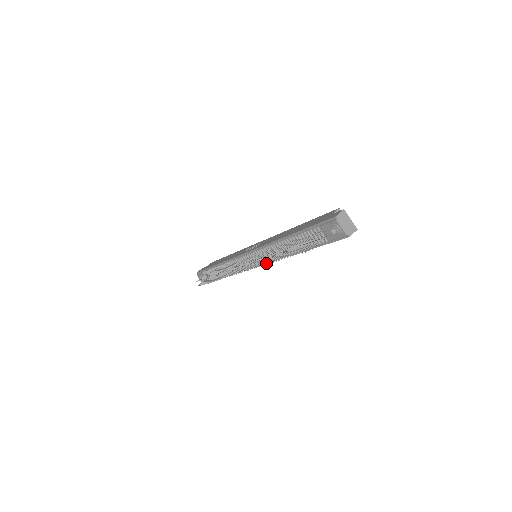
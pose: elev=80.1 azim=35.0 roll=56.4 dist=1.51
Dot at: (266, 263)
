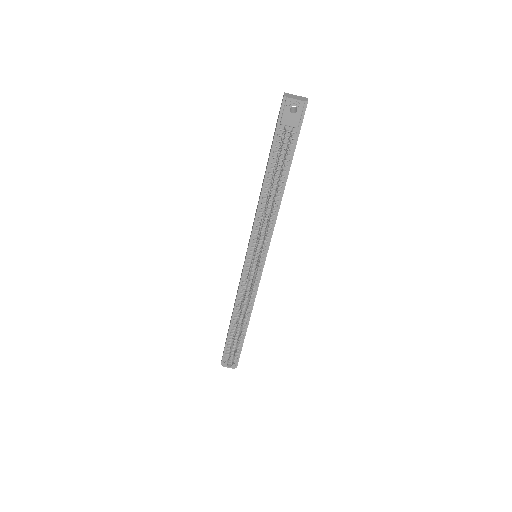
Dot at: (269, 221)
